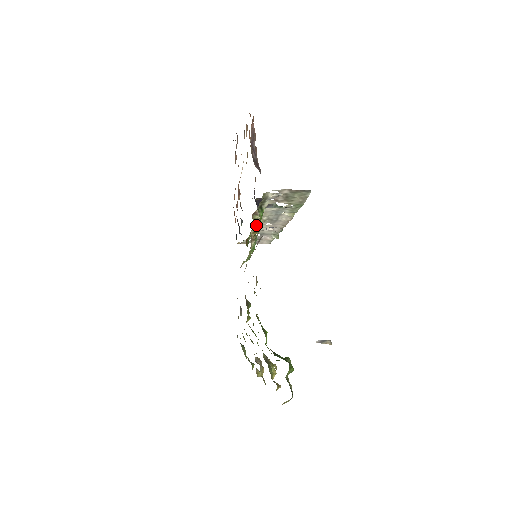
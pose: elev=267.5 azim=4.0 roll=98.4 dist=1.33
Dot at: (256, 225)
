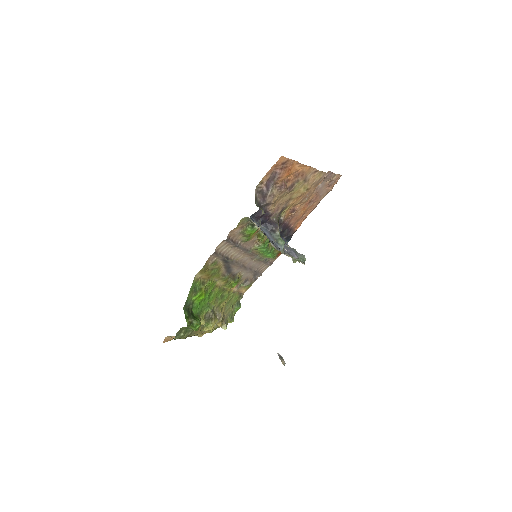
Dot at: (259, 236)
